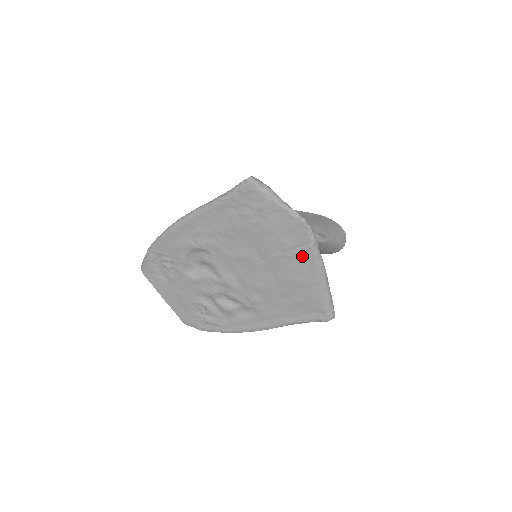
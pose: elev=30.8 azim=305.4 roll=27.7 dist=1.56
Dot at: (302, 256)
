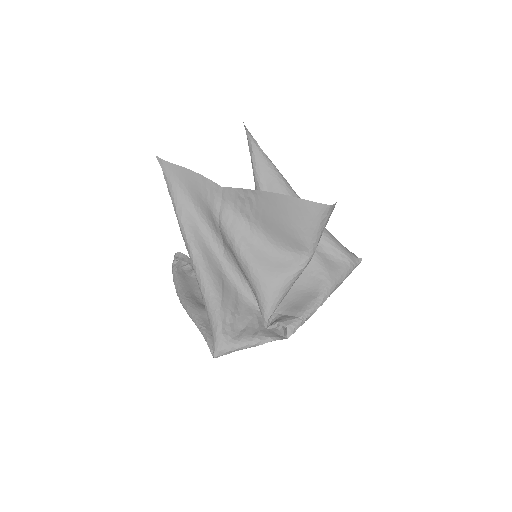
Dot at: occluded
